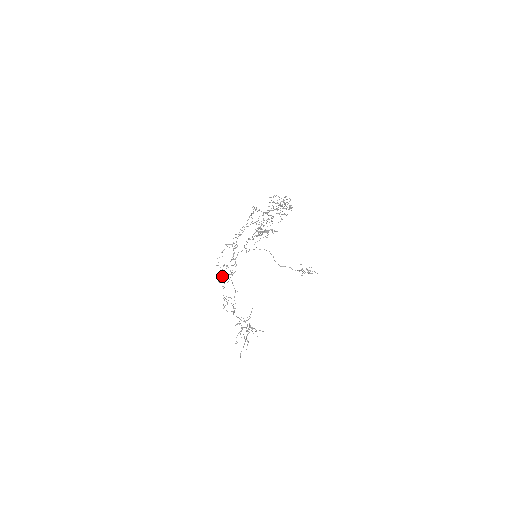
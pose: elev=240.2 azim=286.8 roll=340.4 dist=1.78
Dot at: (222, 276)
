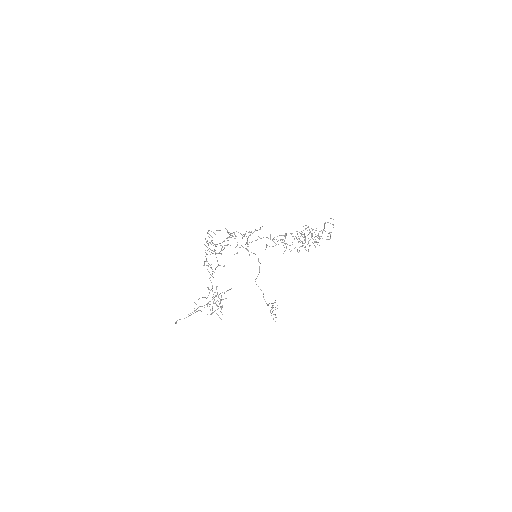
Dot at: occluded
